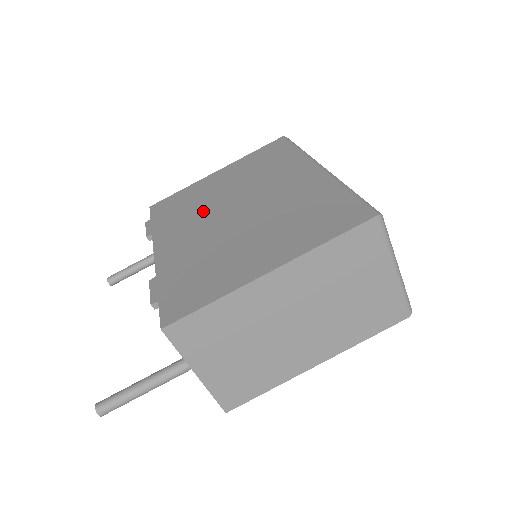
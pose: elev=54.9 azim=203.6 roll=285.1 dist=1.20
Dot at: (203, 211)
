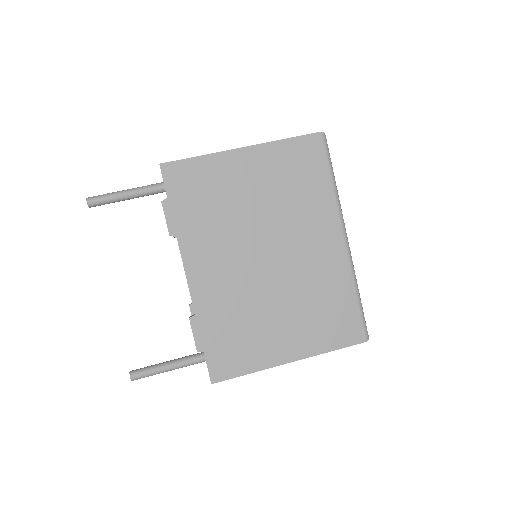
Dot at: (233, 232)
